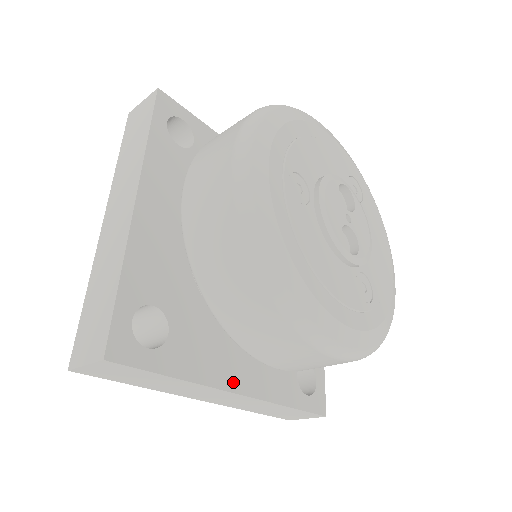
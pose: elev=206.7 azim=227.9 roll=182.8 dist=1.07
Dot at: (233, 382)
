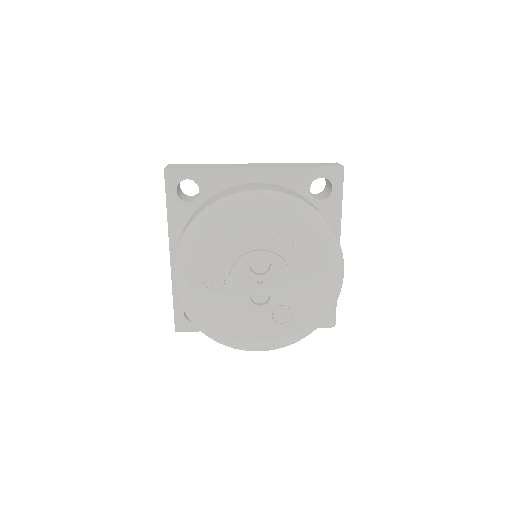
Dot at: occluded
